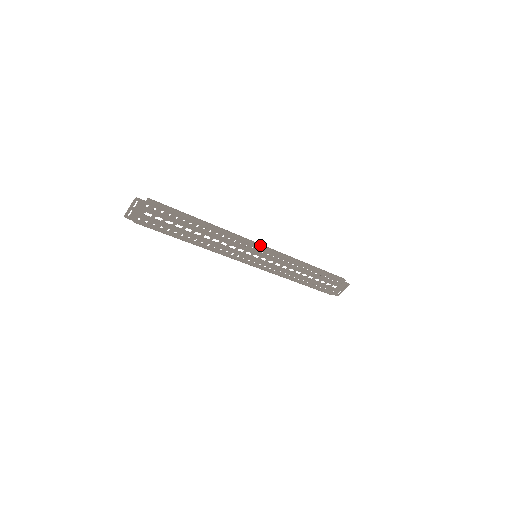
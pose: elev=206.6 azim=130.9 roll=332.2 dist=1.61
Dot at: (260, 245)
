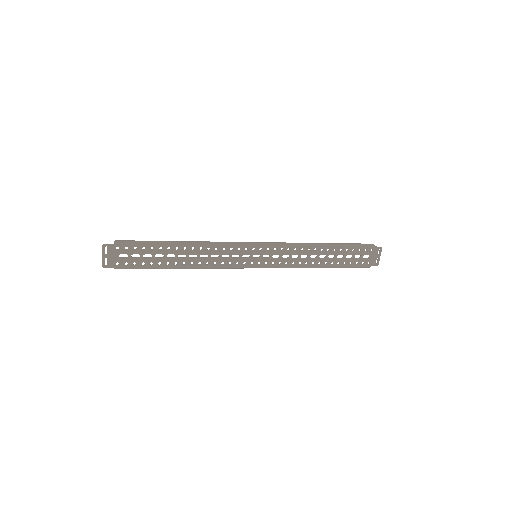
Dot at: (253, 243)
